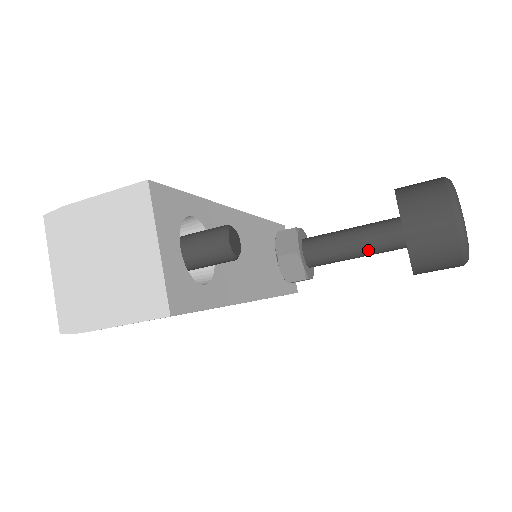
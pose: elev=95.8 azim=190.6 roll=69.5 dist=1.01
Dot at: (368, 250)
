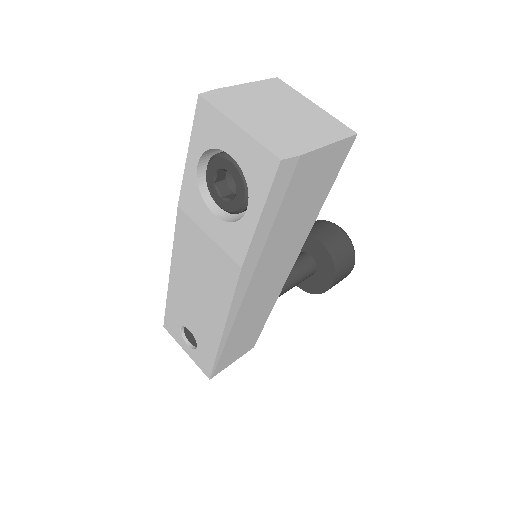
Dot at: (297, 275)
